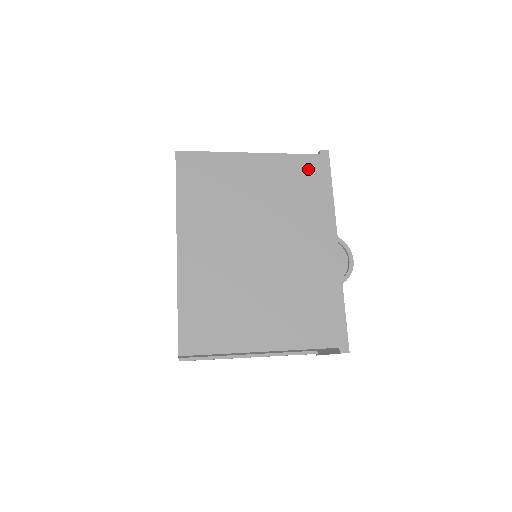
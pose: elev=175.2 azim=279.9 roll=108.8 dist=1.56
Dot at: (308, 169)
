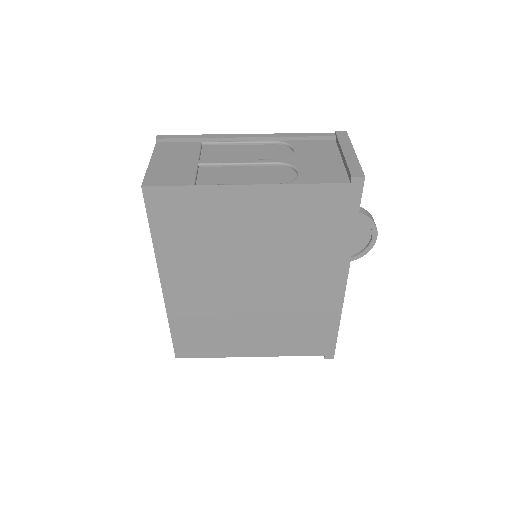
Dot at: (328, 203)
